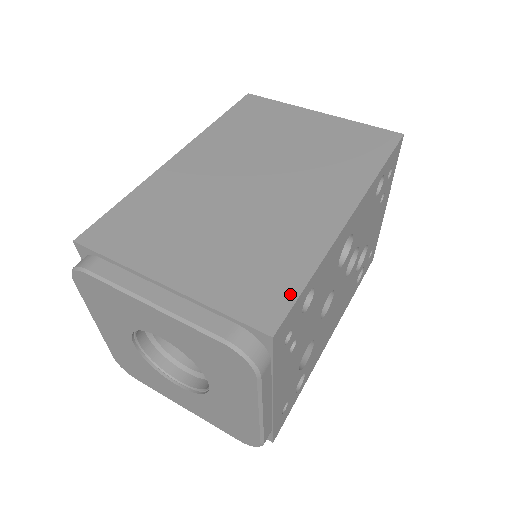
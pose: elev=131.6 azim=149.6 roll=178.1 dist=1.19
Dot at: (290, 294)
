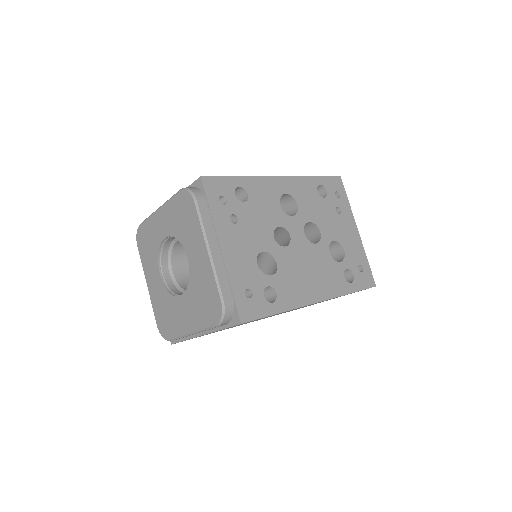
Dot at: occluded
